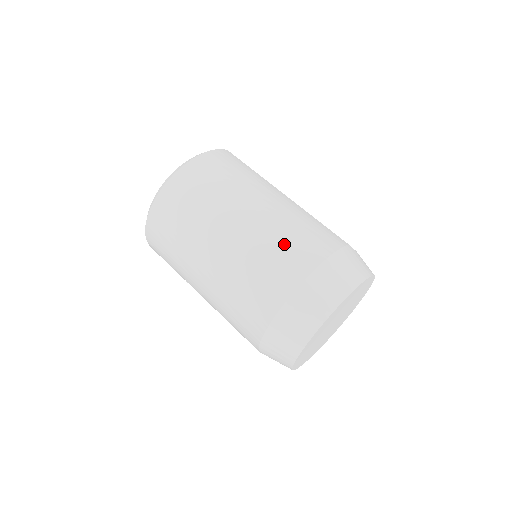
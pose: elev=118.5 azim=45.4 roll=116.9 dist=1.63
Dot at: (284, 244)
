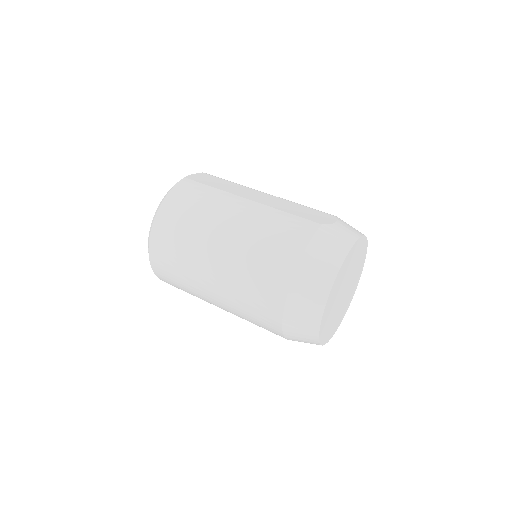
Dot at: (260, 261)
